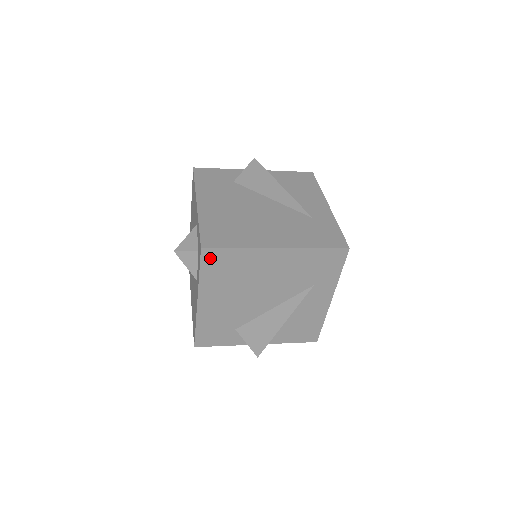
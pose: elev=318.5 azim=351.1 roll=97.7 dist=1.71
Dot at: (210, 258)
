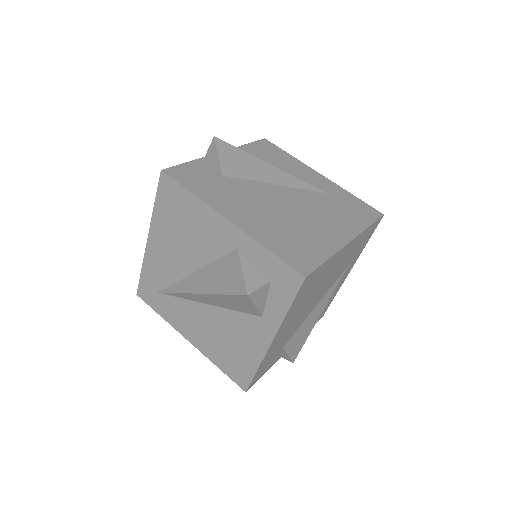
Dot at: (305, 284)
